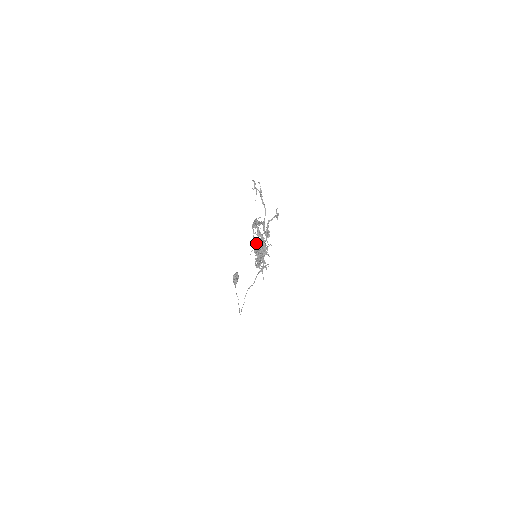
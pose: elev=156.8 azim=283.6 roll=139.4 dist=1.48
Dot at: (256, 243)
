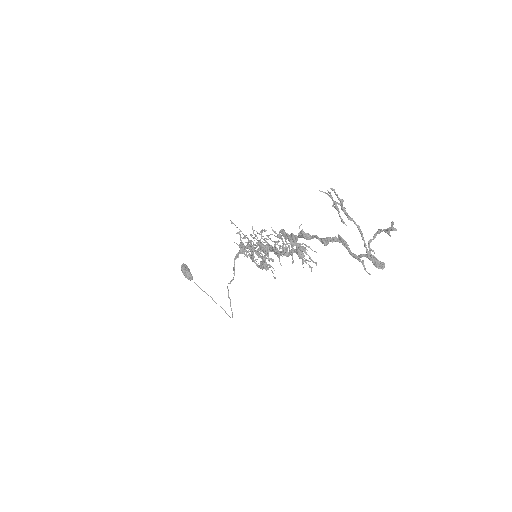
Dot at: (250, 240)
